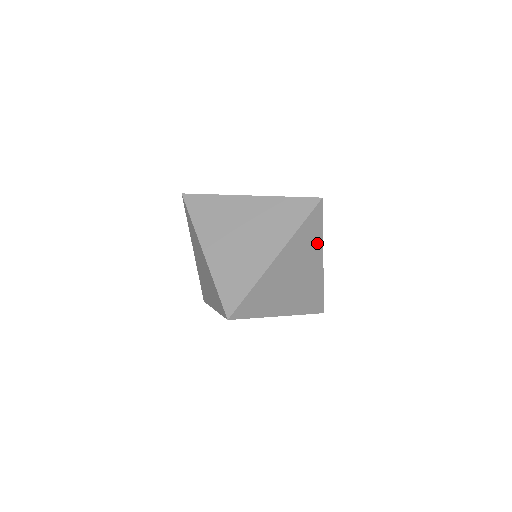
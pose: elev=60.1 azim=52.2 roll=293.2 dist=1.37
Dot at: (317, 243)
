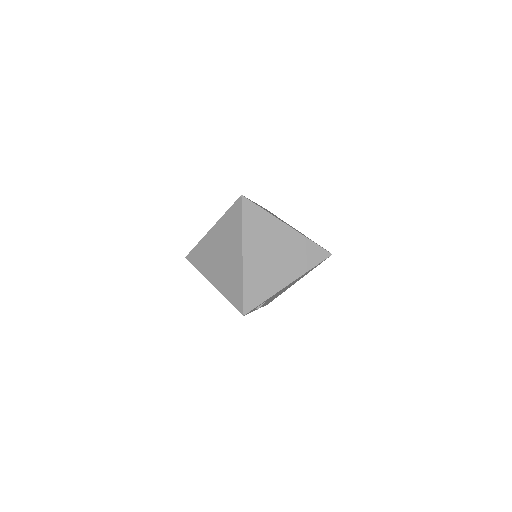
Dot at: (270, 221)
